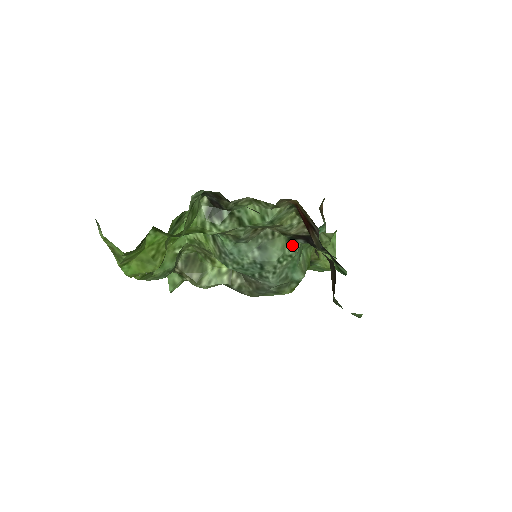
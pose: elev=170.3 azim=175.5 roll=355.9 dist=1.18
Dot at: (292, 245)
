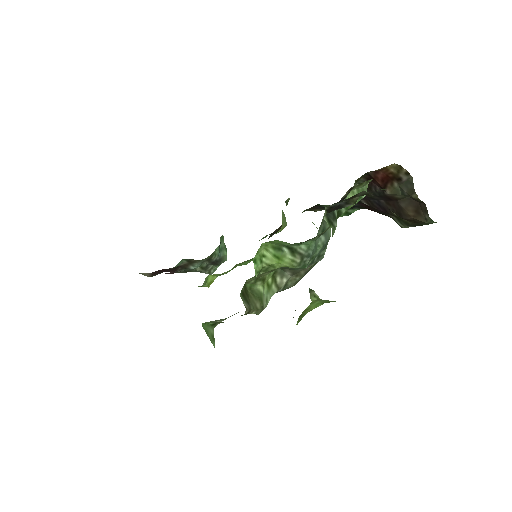
Dot at: occluded
